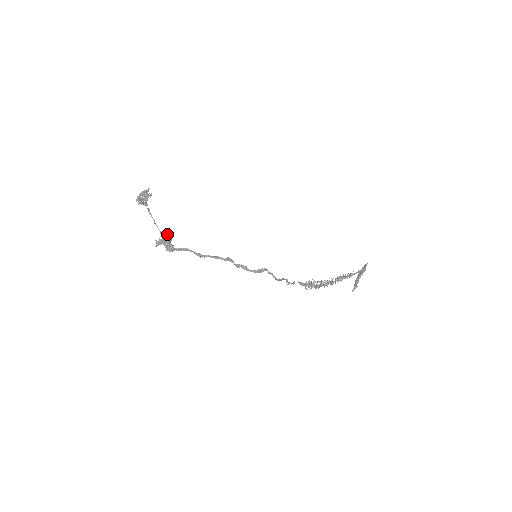
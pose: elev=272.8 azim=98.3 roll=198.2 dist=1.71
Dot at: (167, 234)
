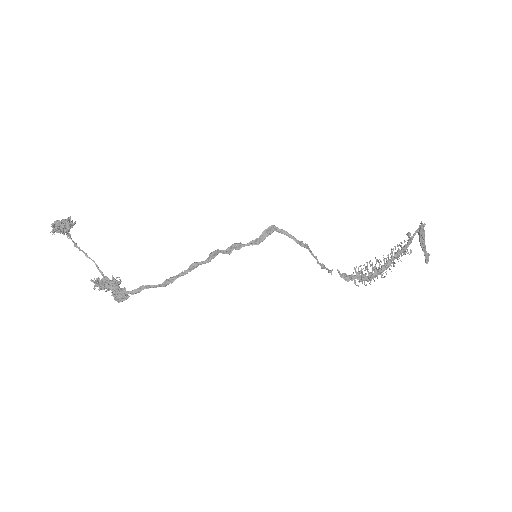
Dot at: (112, 278)
